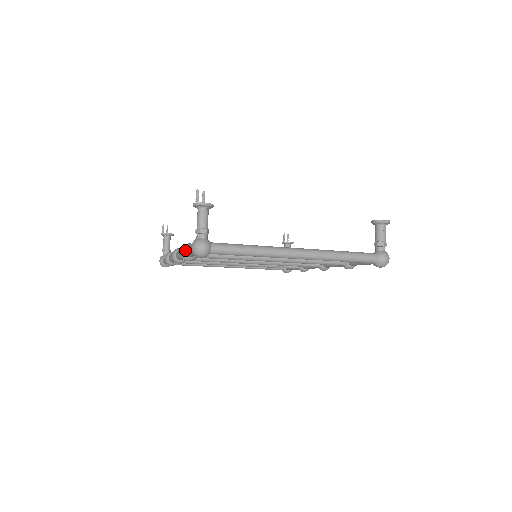
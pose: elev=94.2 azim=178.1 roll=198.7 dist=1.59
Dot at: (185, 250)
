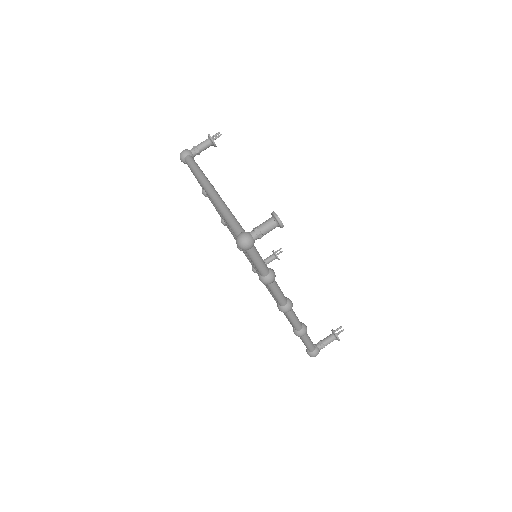
Dot at: occluded
